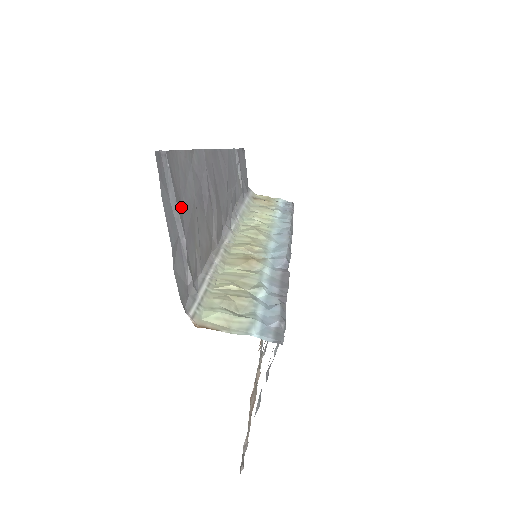
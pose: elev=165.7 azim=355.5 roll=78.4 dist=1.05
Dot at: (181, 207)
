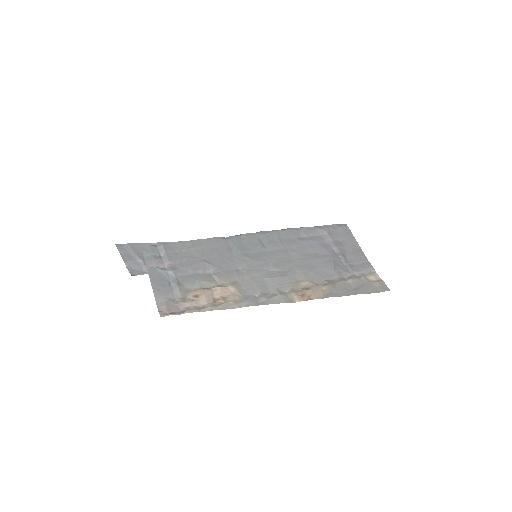
Dot at: occluded
